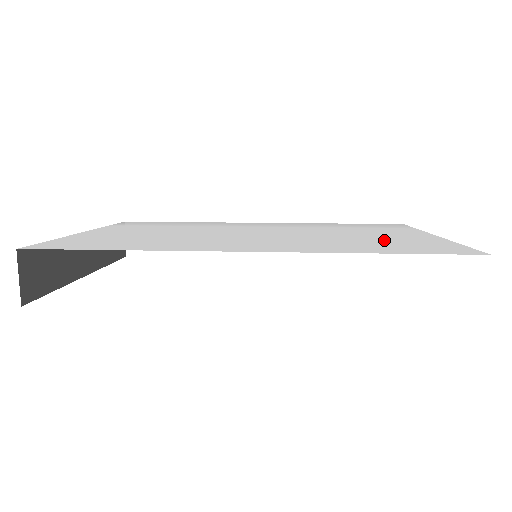
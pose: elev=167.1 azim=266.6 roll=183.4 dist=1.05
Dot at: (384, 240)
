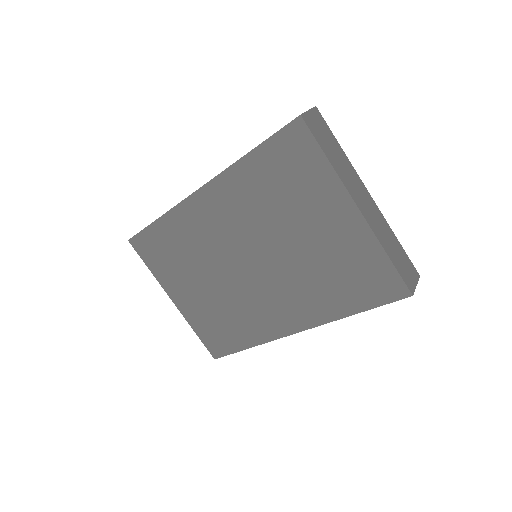
Dot at: occluded
